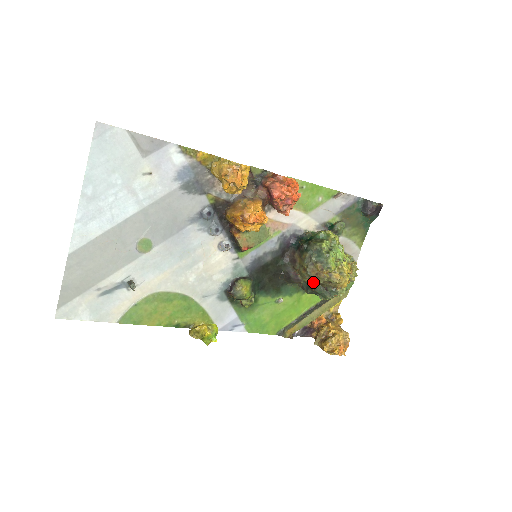
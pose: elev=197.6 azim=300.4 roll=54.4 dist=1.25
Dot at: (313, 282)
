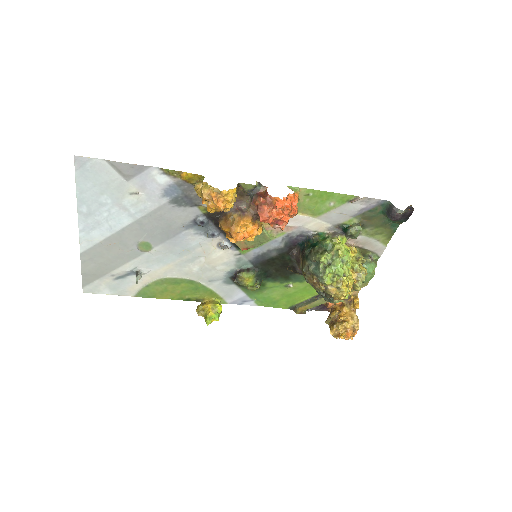
Dot at: occluded
